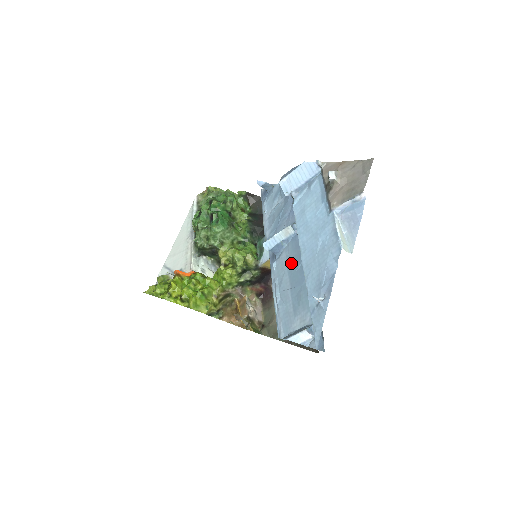
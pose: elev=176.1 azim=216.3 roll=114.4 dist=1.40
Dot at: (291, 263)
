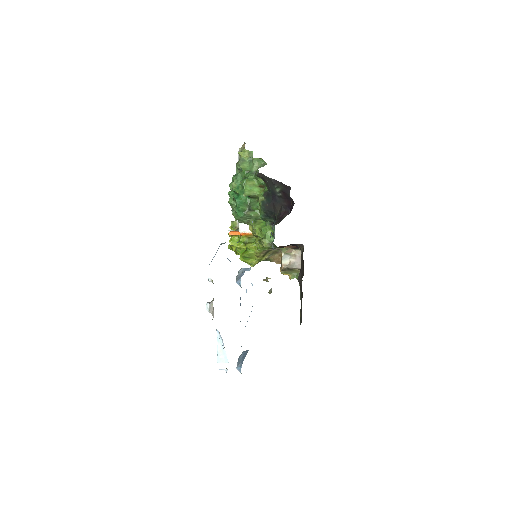
Dot at: occluded
